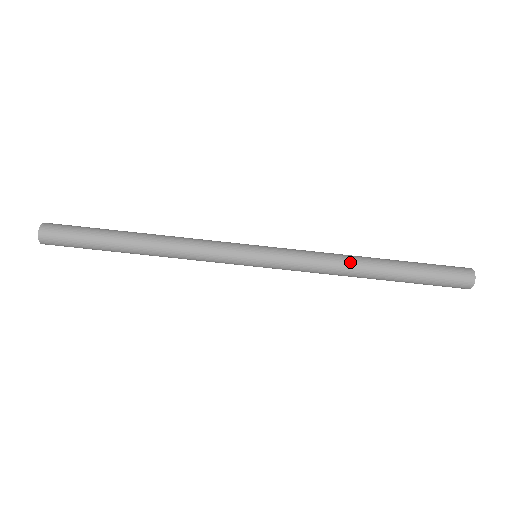
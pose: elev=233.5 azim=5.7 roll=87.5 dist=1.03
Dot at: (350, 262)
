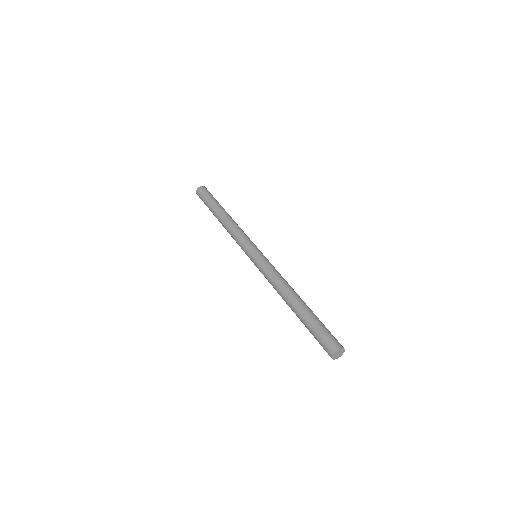
Dot at: (282, 292)
